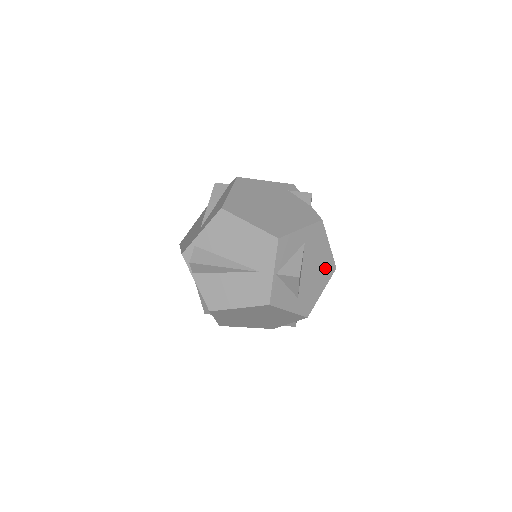
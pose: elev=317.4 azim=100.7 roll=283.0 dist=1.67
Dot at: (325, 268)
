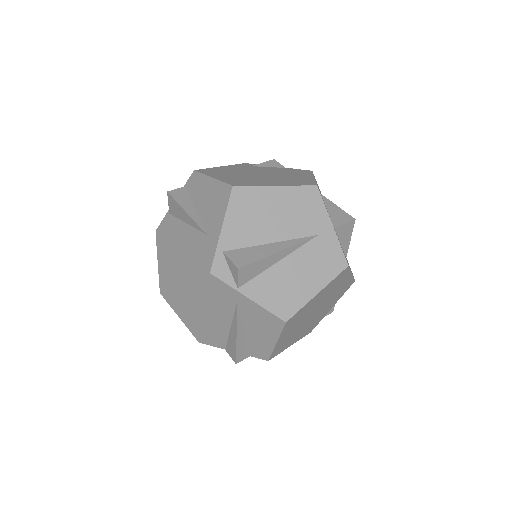
Dot at: occluded
